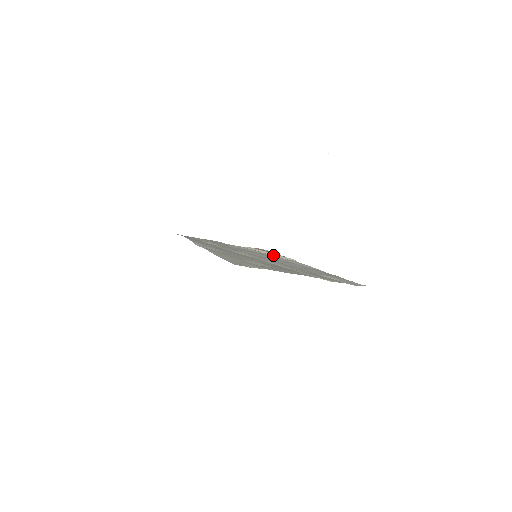
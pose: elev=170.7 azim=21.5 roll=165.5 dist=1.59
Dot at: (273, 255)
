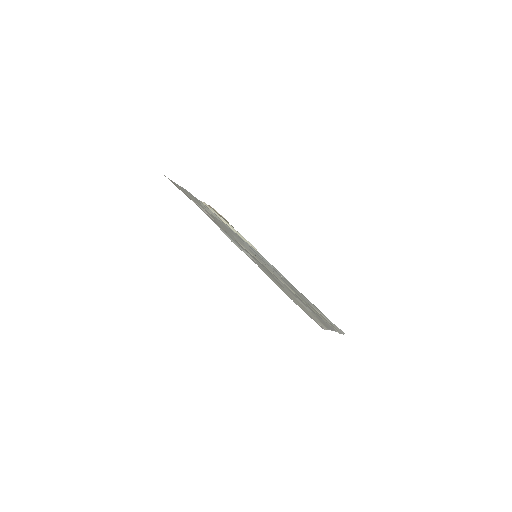
Dot at: (235, 231)
